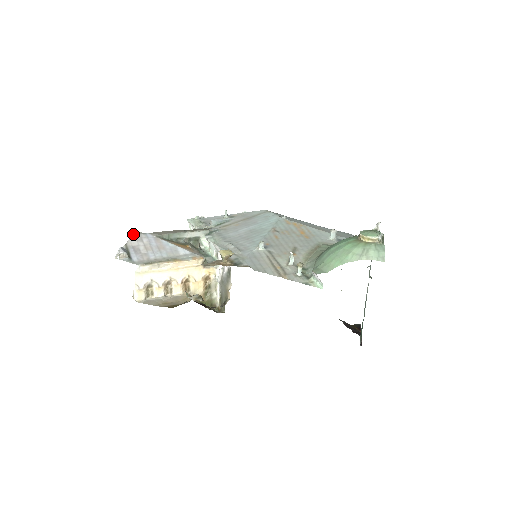
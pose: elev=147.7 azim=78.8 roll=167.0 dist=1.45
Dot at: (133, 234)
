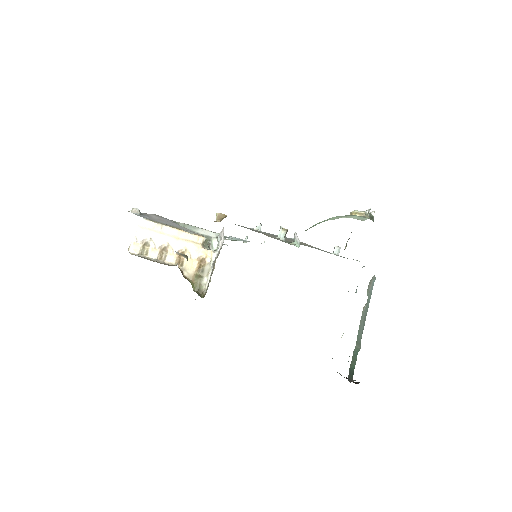
Dot at: (154, 214)
